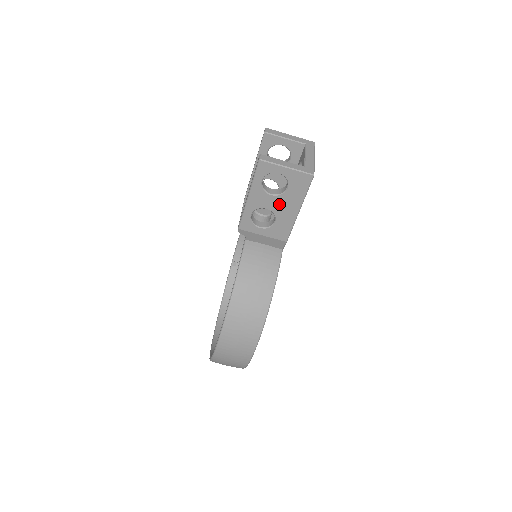
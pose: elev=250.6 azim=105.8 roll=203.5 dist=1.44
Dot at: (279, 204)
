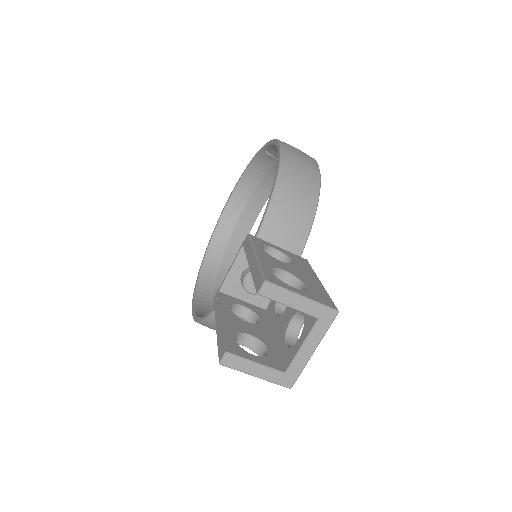
Dot at: occluded
